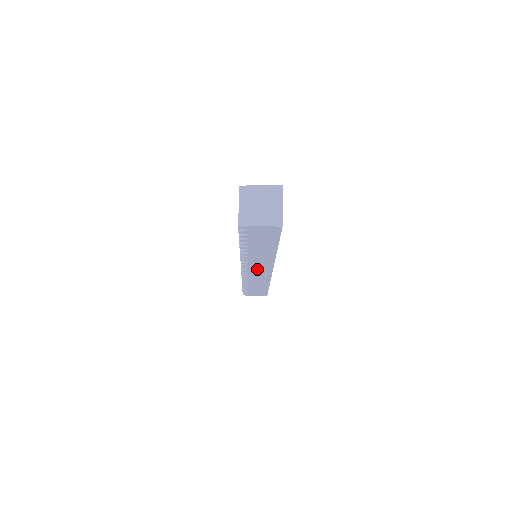
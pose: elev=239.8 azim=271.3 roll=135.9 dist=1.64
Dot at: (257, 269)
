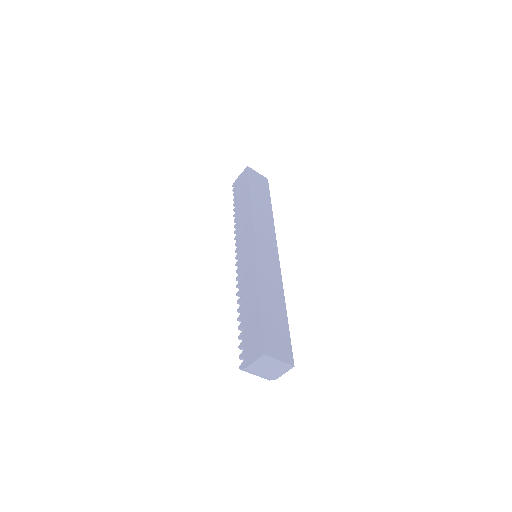
Dot at: occluded
